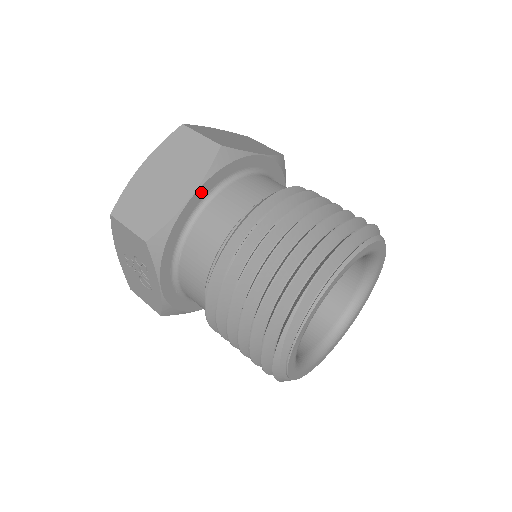
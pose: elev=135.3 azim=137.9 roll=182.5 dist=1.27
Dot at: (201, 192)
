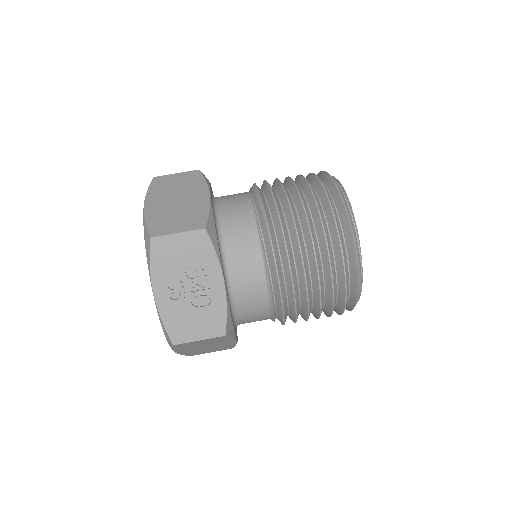
Dot at: occluded
